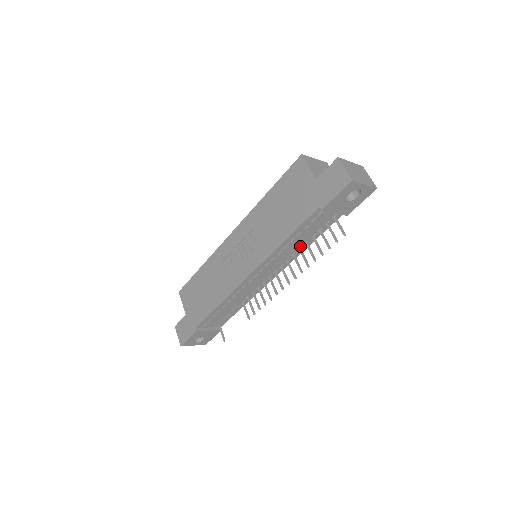
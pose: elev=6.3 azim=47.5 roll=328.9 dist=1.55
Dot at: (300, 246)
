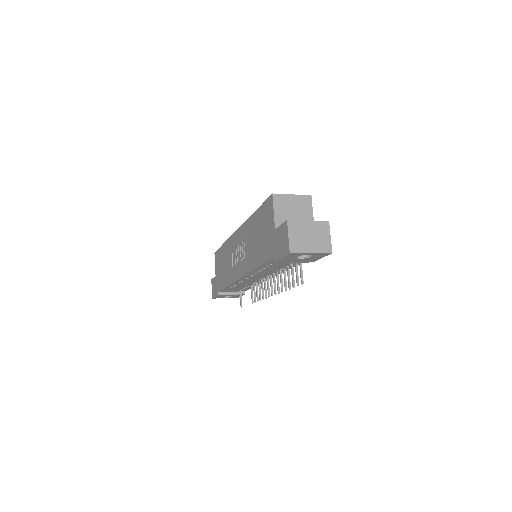
Dot at: (280, 269)
